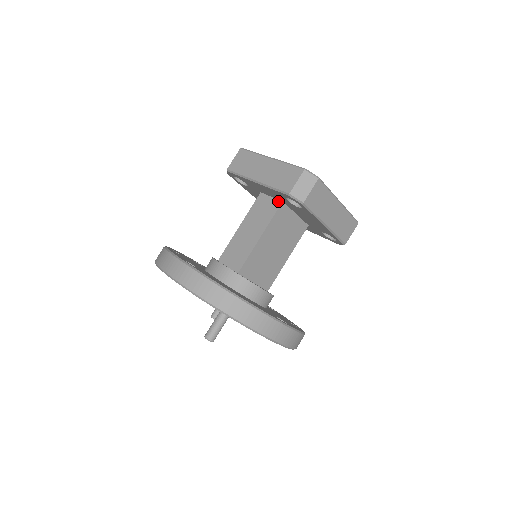
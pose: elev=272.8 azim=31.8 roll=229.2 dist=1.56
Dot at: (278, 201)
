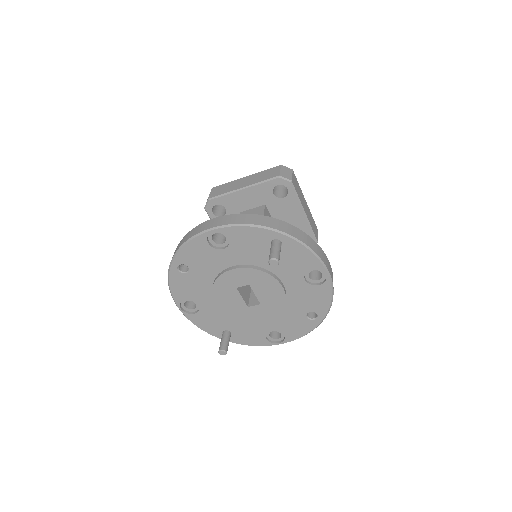
Dot at: (261, 206)
